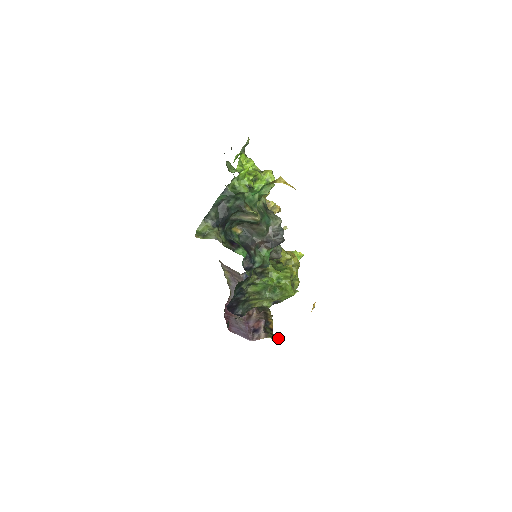
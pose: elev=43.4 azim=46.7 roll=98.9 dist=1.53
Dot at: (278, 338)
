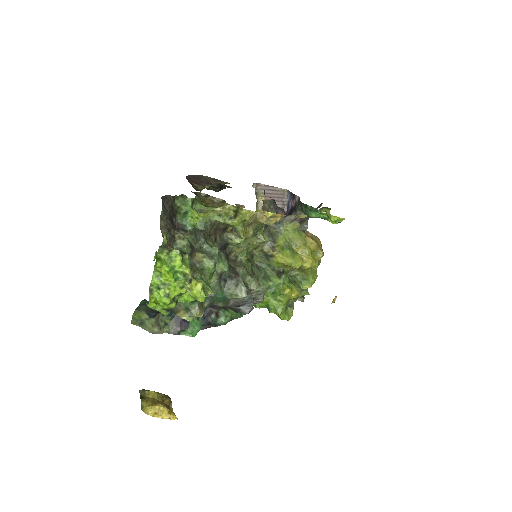
Dot at: (302, 299)
